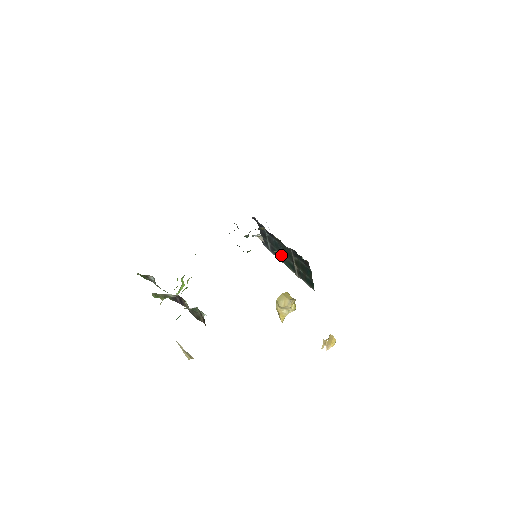
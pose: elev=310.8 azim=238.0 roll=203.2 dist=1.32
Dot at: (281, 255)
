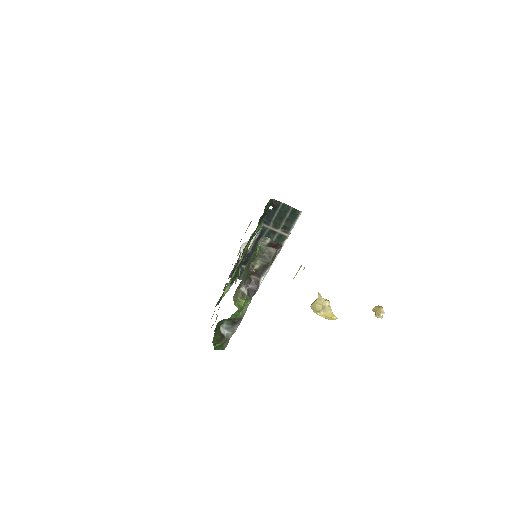
Dot at: occluded
